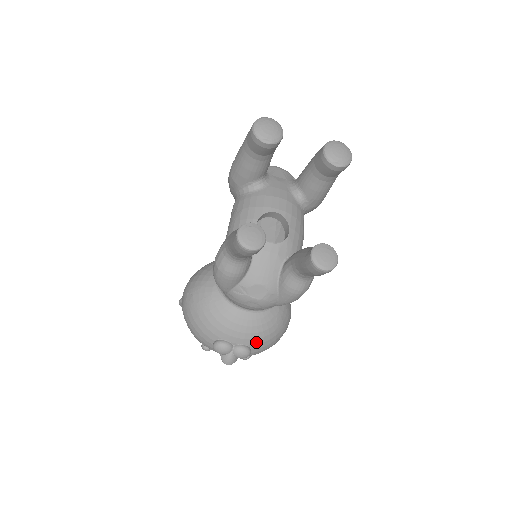
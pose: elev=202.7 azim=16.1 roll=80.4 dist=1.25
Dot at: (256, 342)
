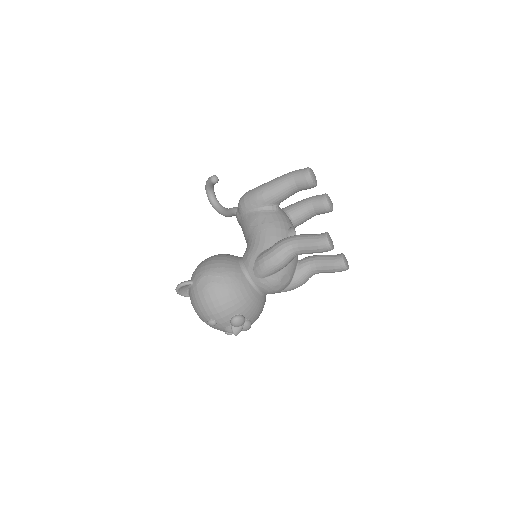
Dot at: (255, 319)
